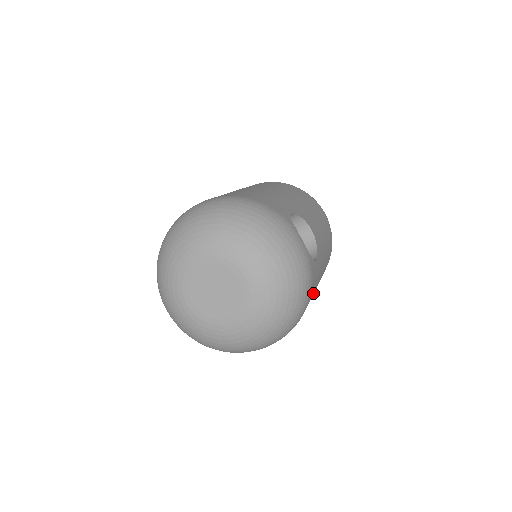
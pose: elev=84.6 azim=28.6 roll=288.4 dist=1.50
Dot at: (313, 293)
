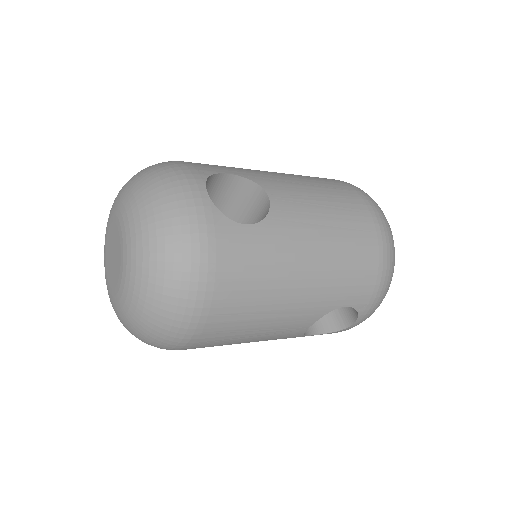
Dot at: (257, 276)
